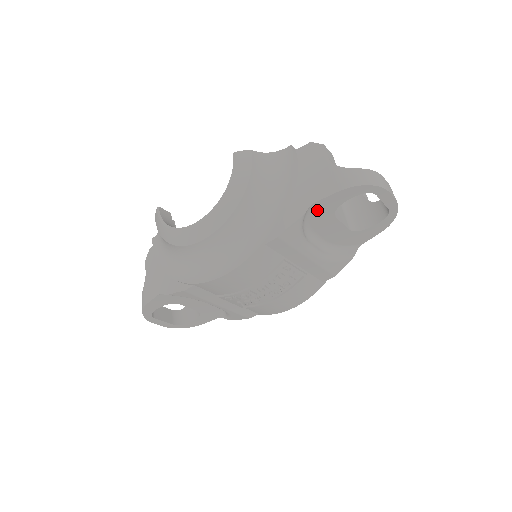
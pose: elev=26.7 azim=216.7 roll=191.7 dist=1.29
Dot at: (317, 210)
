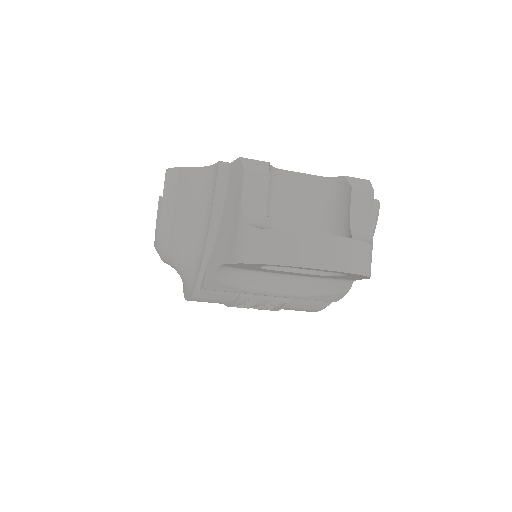
Dot at: (237, 266)
